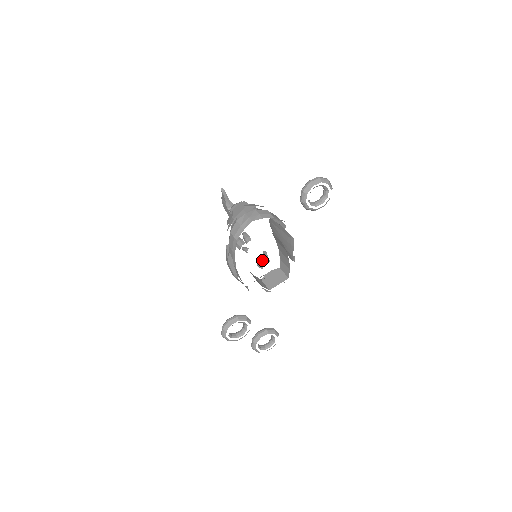
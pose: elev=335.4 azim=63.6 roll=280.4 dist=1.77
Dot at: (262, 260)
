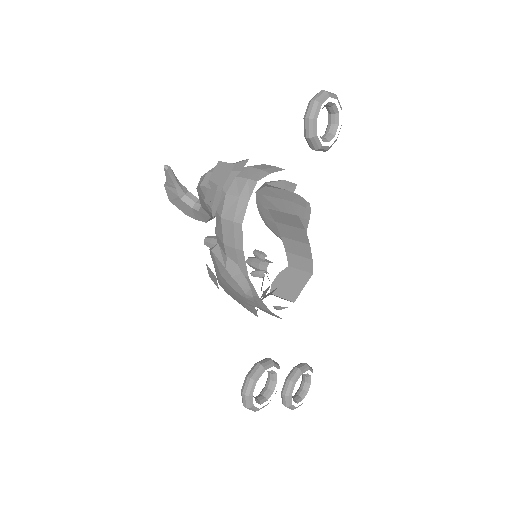
Dot at: (257, 265)
